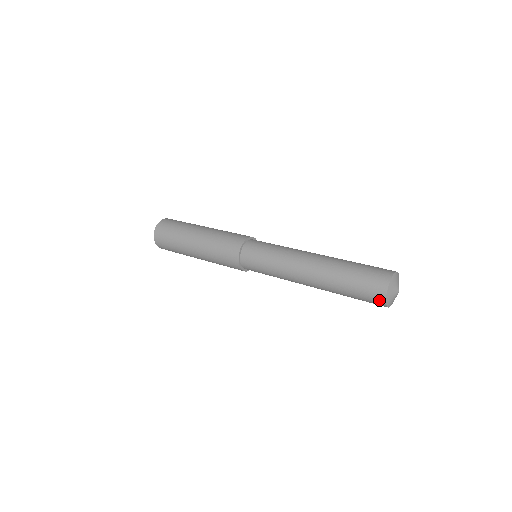
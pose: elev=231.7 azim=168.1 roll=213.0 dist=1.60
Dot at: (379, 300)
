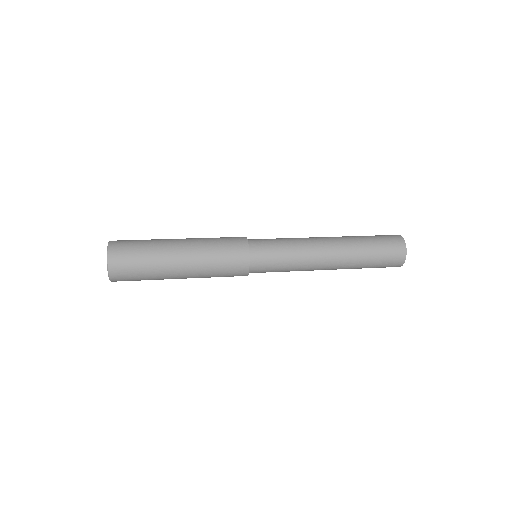
Dot at: (400, 248)
